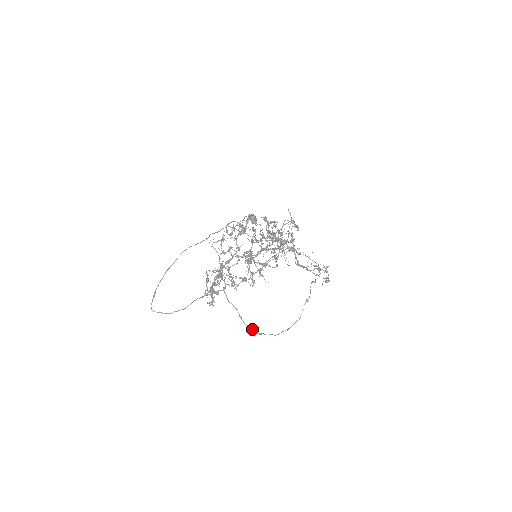
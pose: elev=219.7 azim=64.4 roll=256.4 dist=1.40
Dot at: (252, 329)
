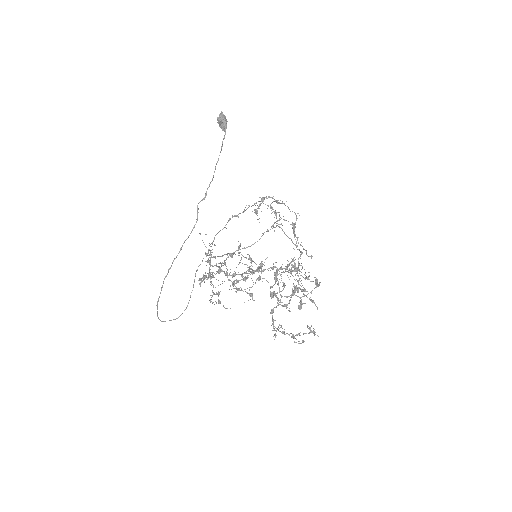
Dot at: occluded
